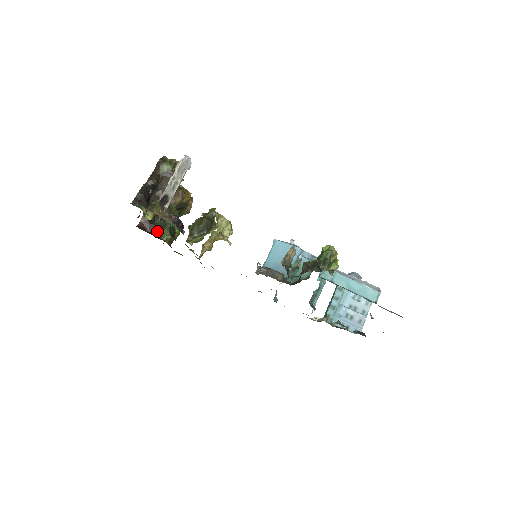
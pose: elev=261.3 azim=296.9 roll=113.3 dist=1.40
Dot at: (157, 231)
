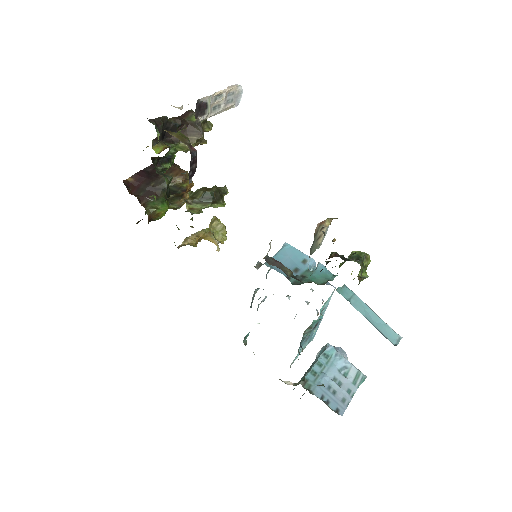
Dot at: (142, 197)
